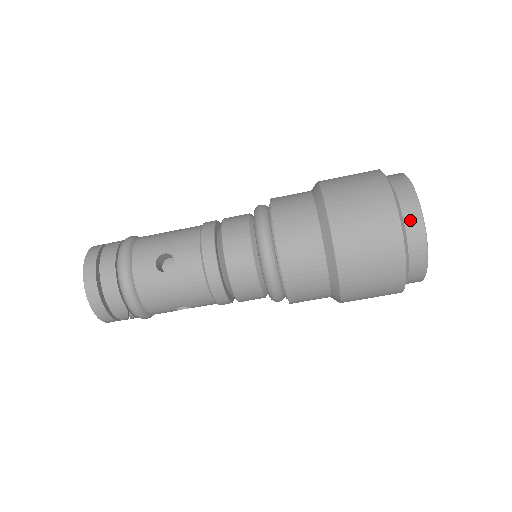
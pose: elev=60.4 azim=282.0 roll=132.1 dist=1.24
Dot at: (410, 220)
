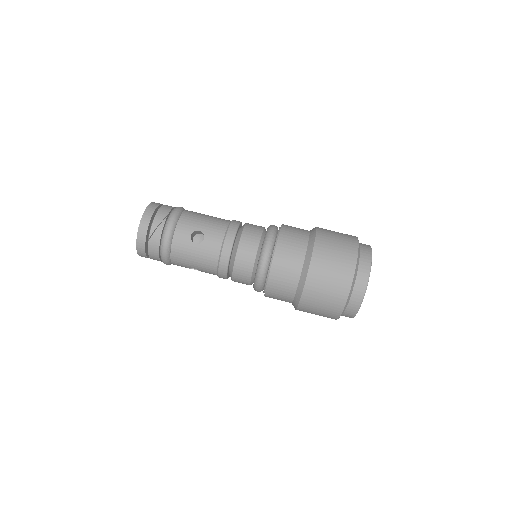
Dot at: occluded
